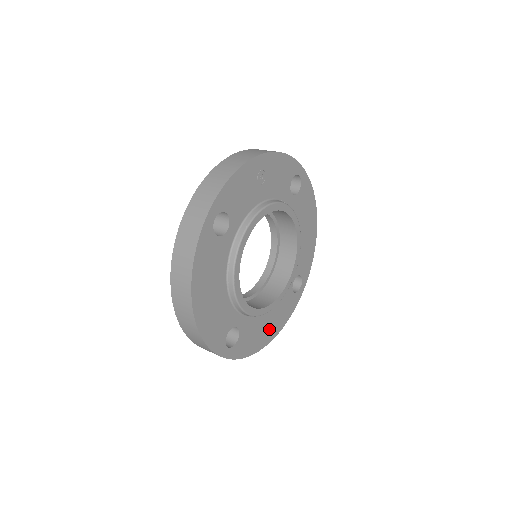
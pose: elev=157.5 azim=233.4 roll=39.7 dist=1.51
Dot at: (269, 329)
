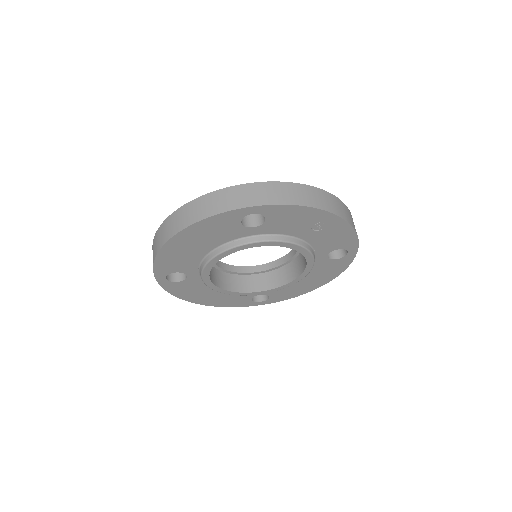
Dot at: (207, 298)
